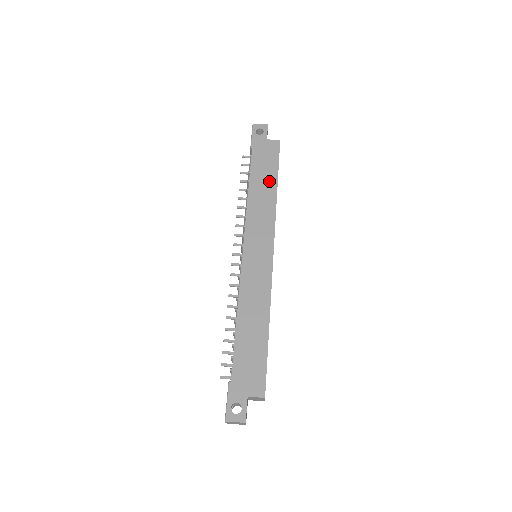
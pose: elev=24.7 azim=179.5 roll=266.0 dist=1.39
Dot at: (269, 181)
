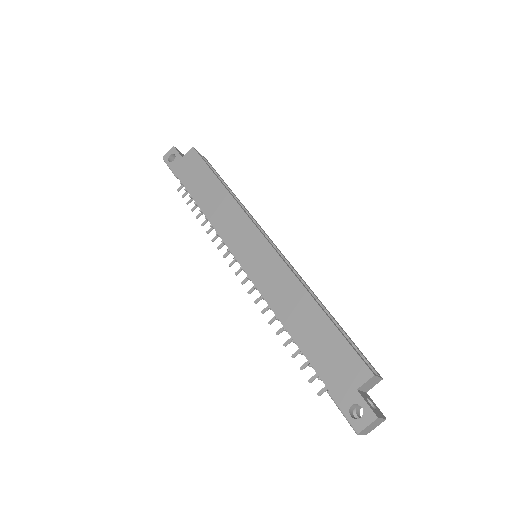
Dot at: (211, 186)
